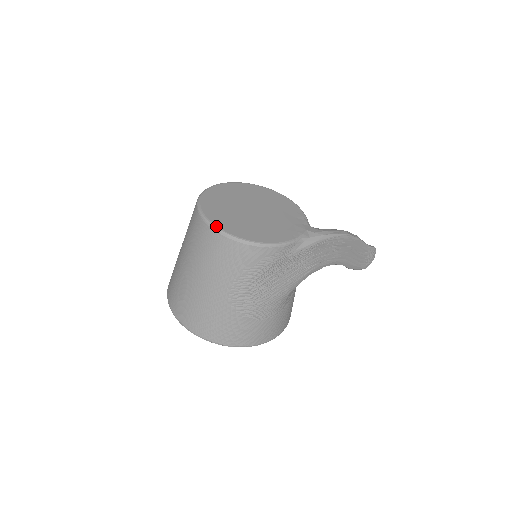
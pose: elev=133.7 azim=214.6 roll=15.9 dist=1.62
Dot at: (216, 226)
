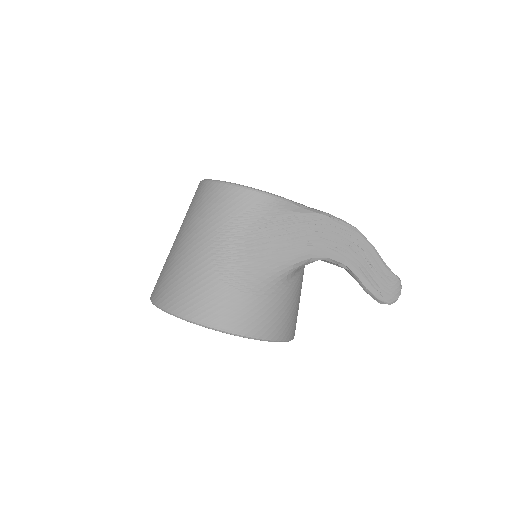
Dot at: (211, 179)
